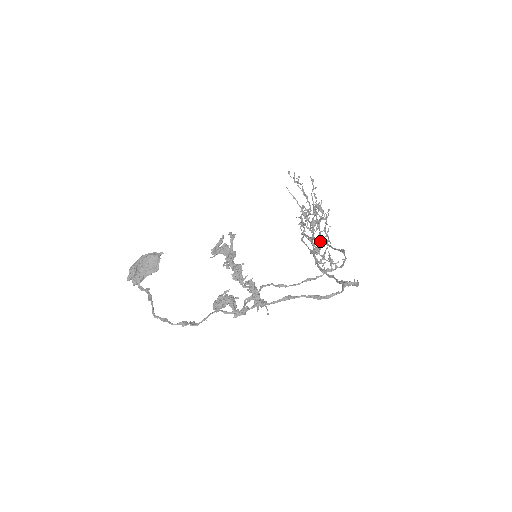
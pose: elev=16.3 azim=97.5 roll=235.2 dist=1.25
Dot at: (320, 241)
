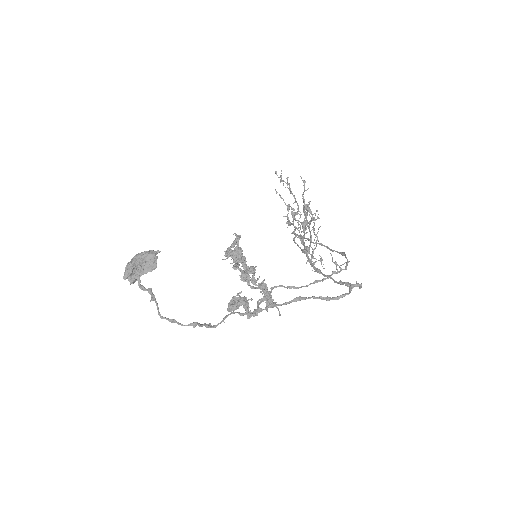
Dot at: occluded
